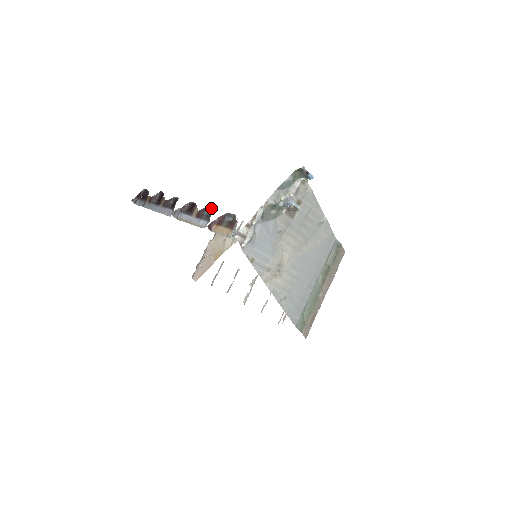
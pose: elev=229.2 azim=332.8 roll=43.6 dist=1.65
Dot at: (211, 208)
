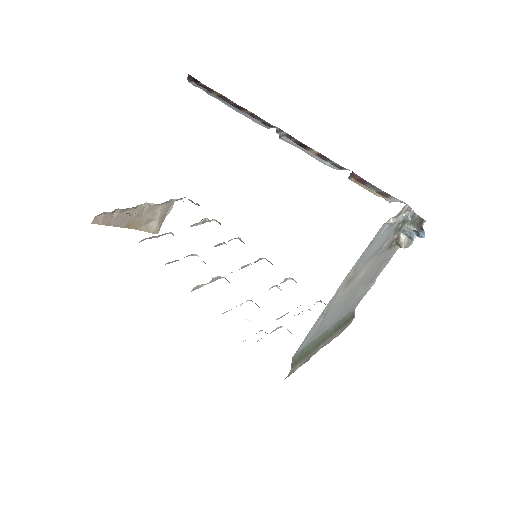
Dot at: occluded
